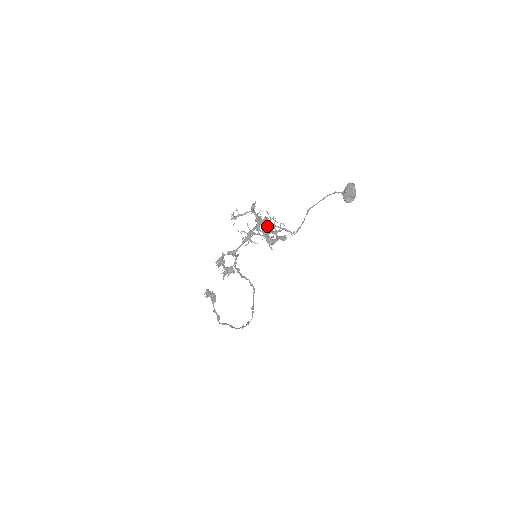
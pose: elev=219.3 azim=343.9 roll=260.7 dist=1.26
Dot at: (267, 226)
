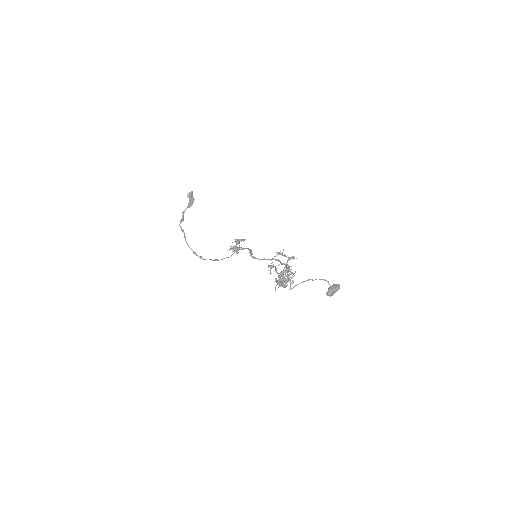
Dot at: (288, 281)
